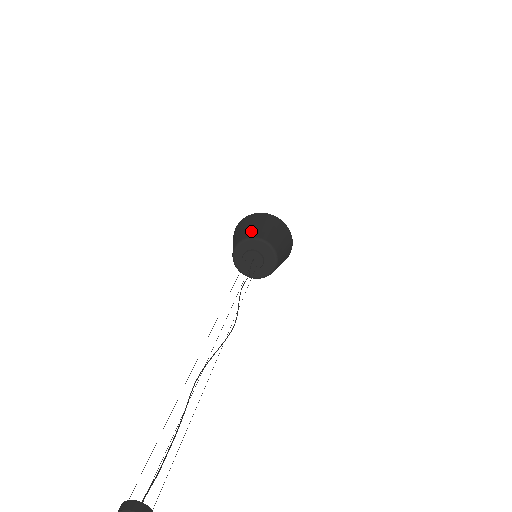
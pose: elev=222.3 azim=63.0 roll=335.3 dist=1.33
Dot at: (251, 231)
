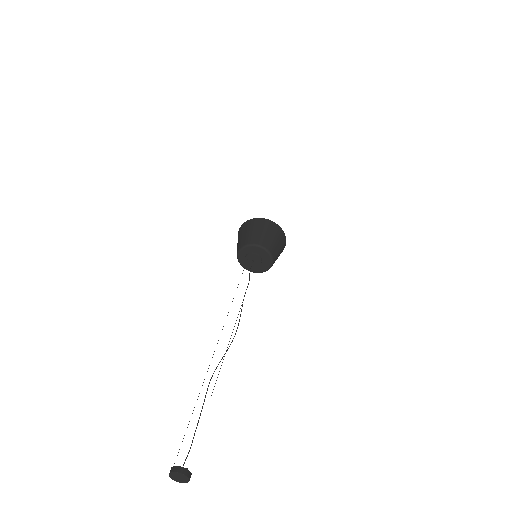
Dot at: (258, 238)
